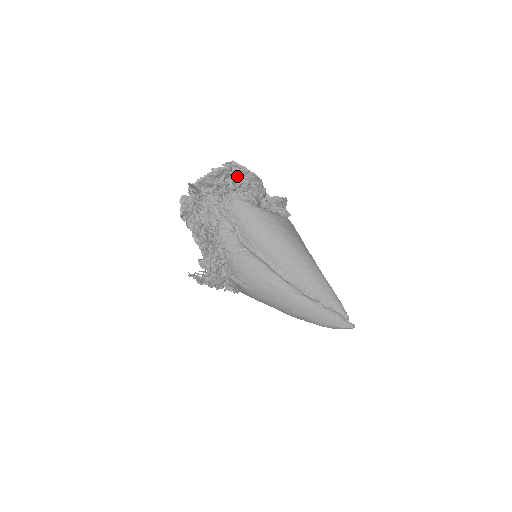
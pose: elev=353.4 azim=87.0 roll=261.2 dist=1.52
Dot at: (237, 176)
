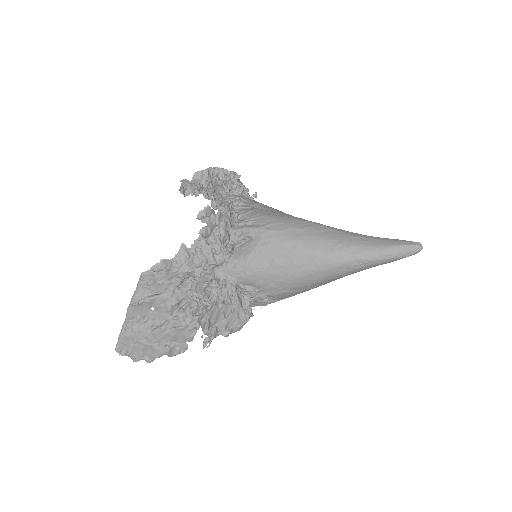
Dot at: occluded
